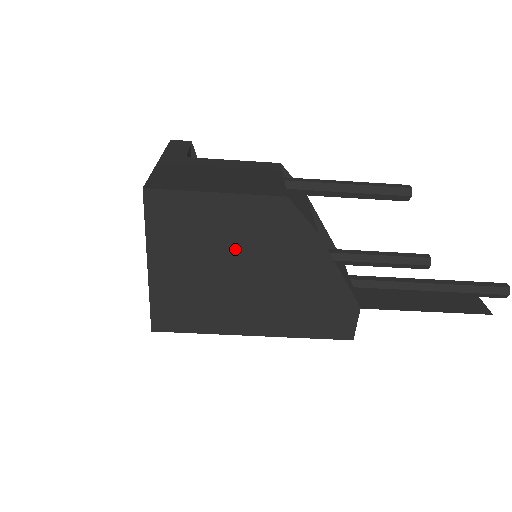
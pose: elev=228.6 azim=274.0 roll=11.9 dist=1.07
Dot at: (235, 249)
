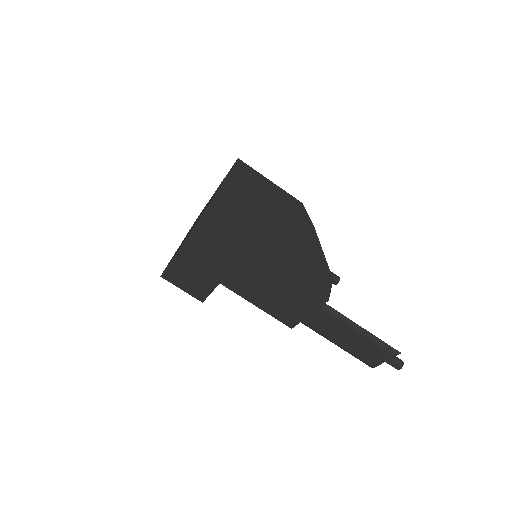
Dot at: (272, 207)
